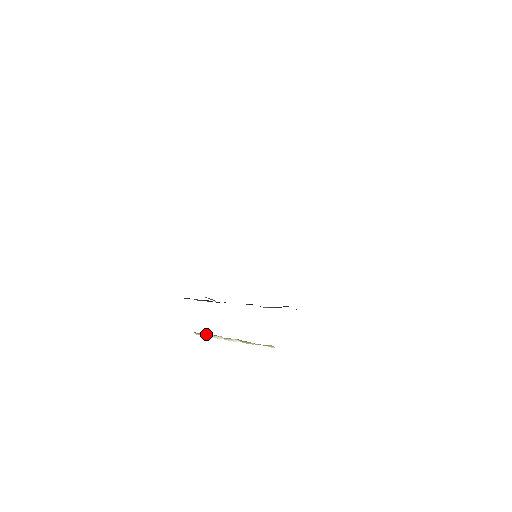
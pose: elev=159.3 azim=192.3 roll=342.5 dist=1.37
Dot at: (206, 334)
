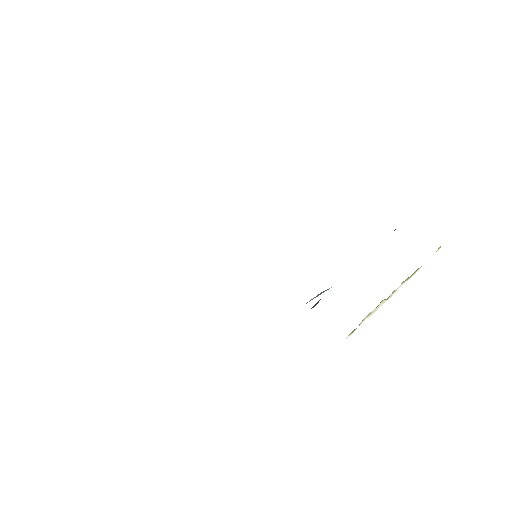
Dot at: (363, 320)
